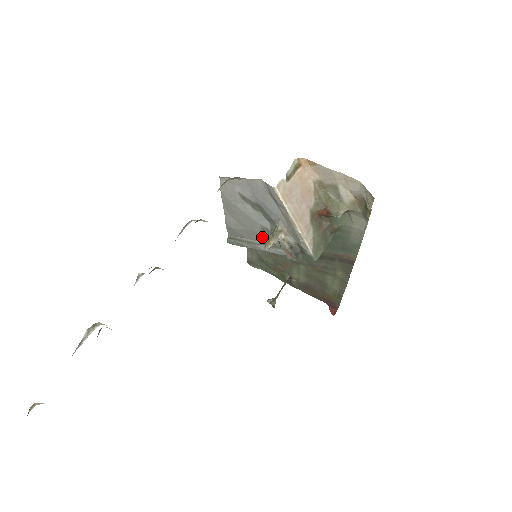
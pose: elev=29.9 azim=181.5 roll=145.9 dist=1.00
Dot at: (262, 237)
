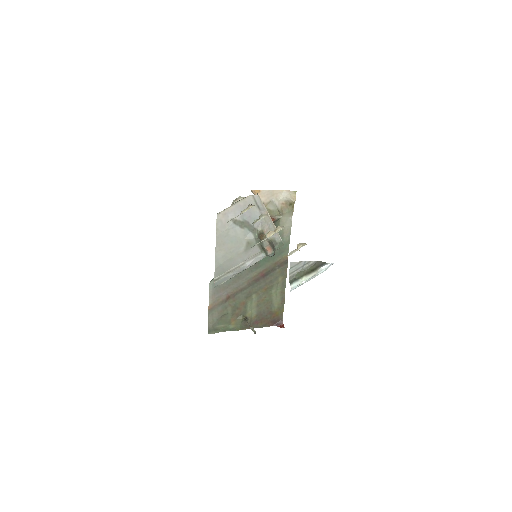
Dot at: (246, 254)
